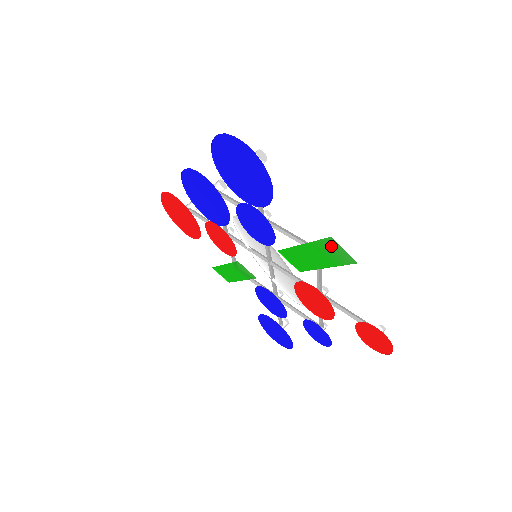
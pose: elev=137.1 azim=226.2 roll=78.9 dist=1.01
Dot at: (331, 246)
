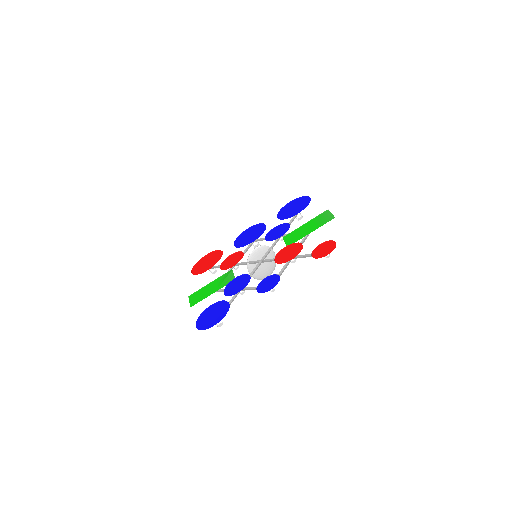
Dot at: (325, 215)
